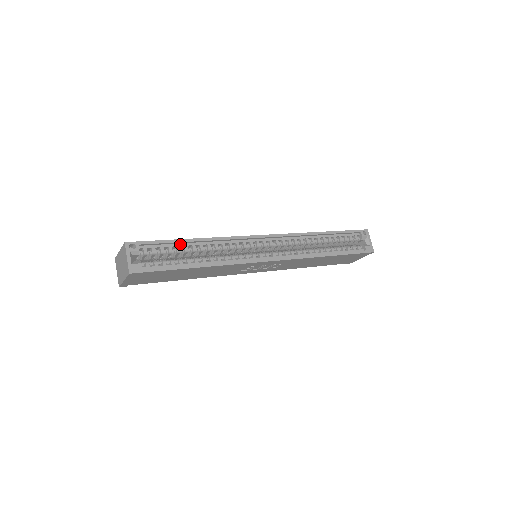
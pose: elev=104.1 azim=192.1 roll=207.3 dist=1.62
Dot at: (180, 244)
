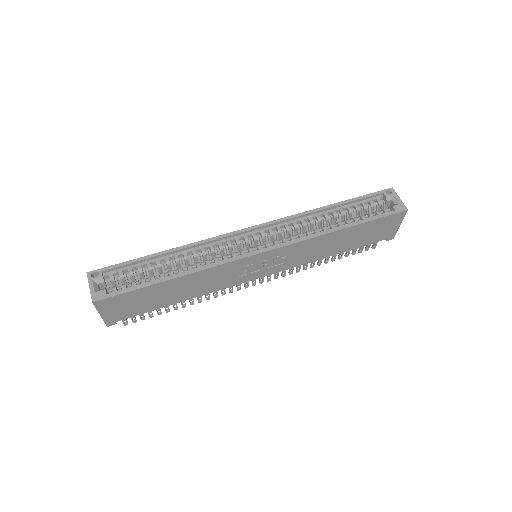
Dot at: (150, 261)
